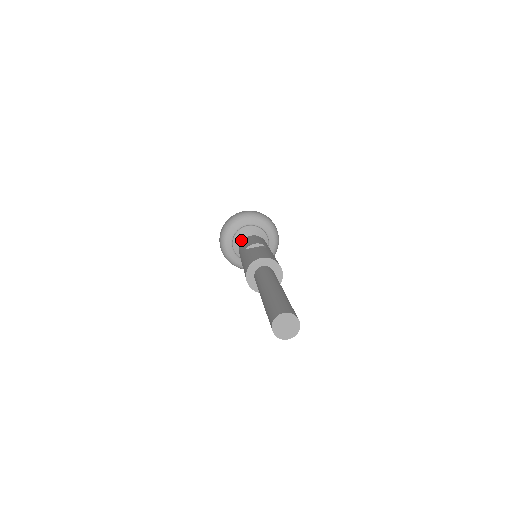
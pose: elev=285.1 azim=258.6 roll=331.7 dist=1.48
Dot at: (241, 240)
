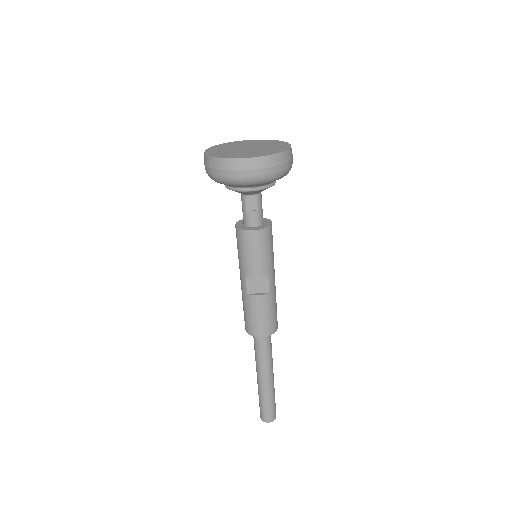
Dot at: occluded
